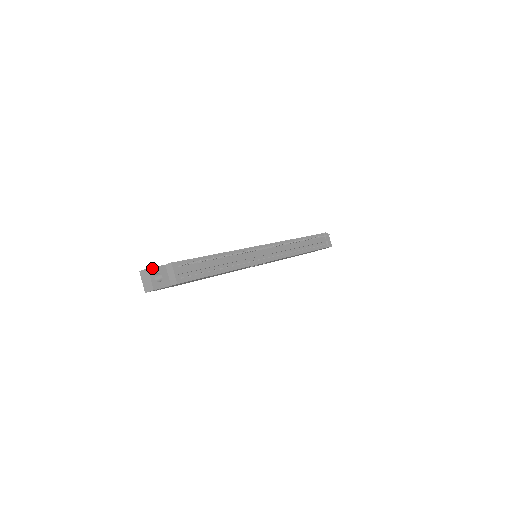
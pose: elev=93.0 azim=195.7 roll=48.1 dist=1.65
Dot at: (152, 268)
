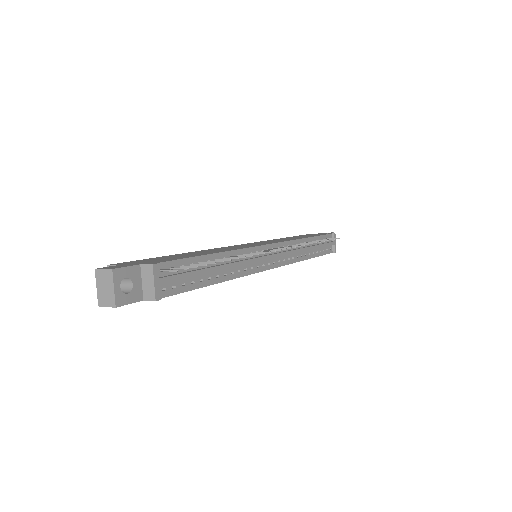
Dot at: (119, 269)
